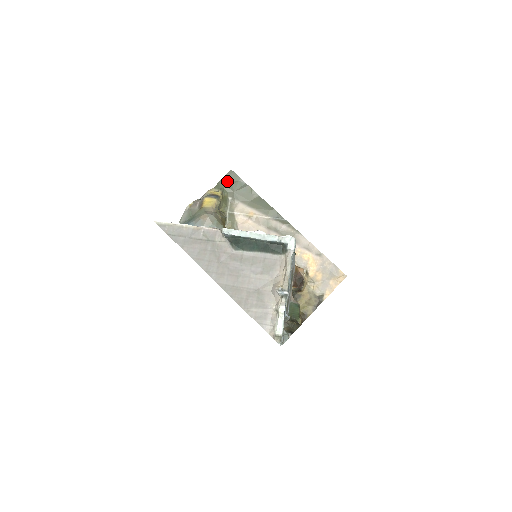
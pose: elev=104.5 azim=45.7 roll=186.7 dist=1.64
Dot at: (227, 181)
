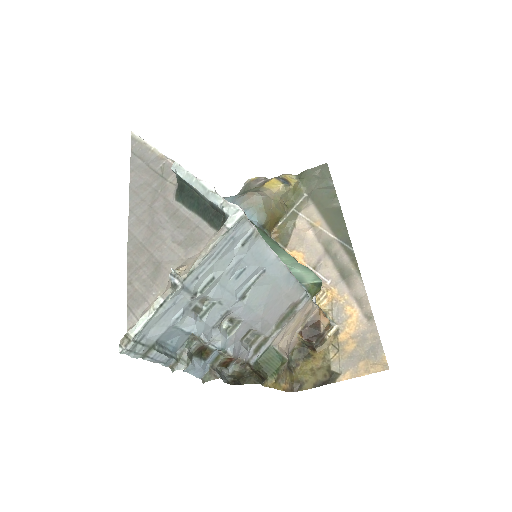
Dot at: (314, 174)
